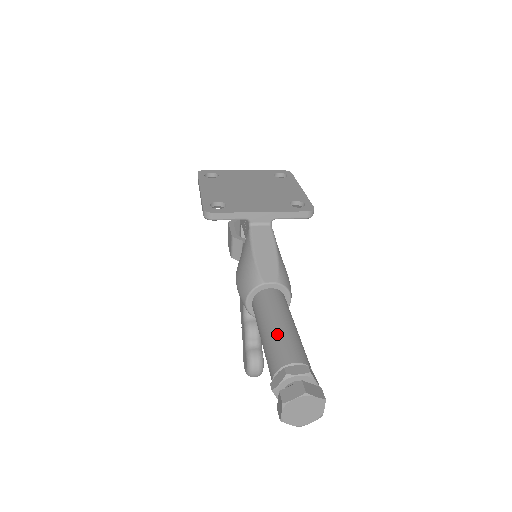
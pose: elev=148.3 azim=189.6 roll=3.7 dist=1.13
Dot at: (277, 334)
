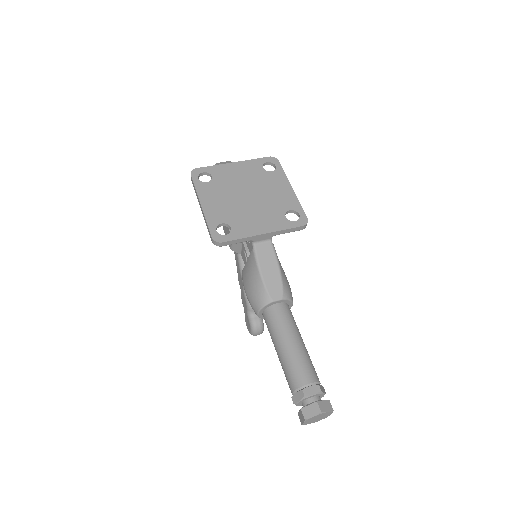
Dot at: (291, 355)
